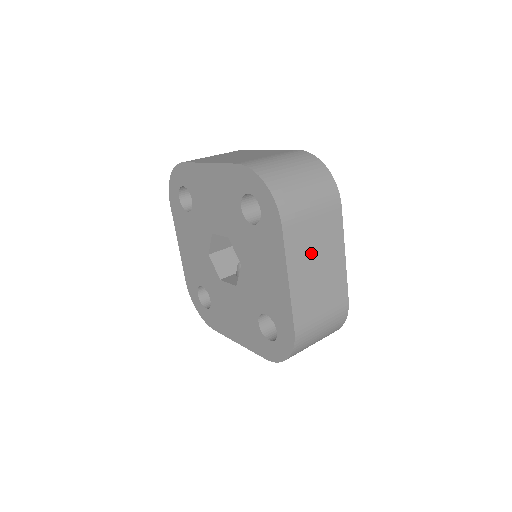
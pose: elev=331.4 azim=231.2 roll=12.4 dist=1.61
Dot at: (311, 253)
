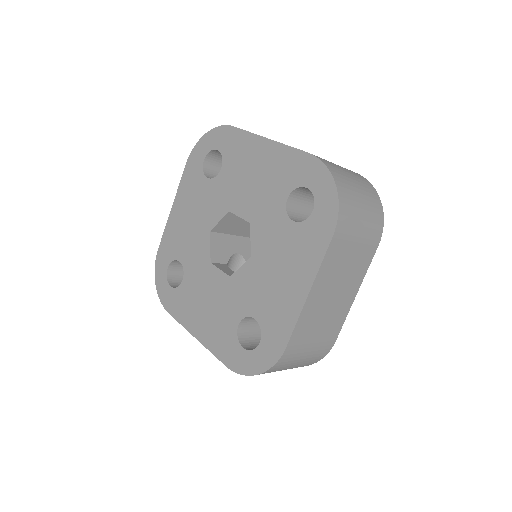
Dot at: (337, 276)
